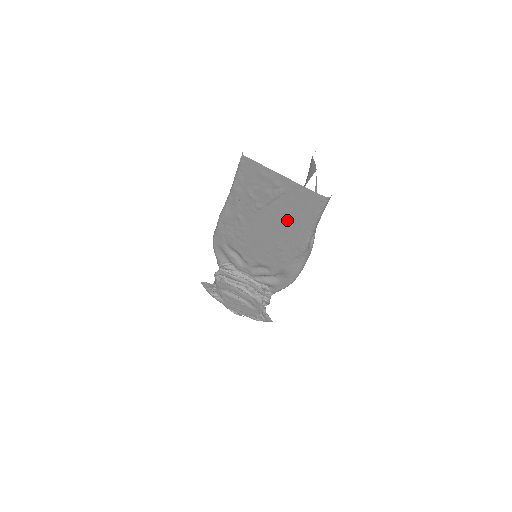
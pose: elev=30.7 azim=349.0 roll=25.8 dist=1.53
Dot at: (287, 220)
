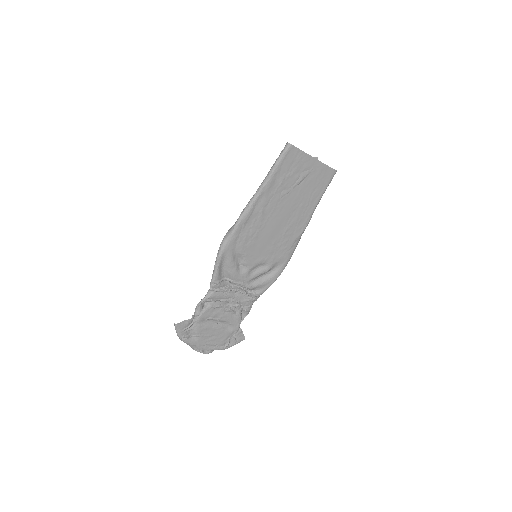
Dot at: (302, 201)
